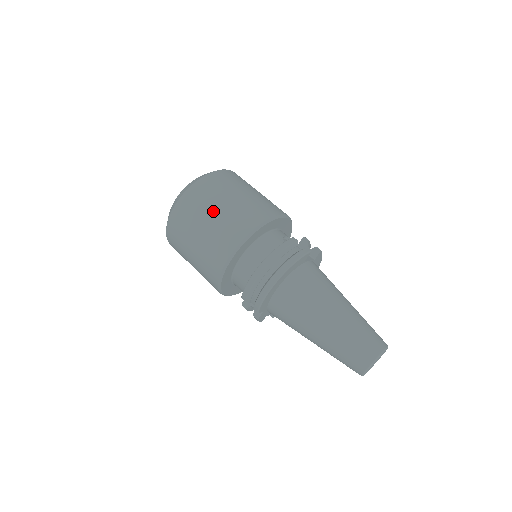
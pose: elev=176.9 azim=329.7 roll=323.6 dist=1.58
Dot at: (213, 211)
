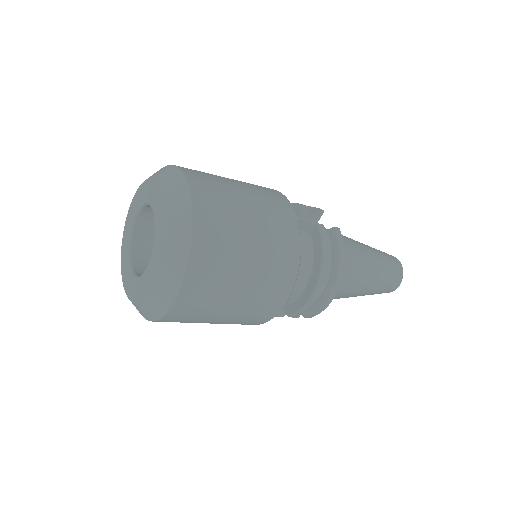
Dot at: (244, 265)
